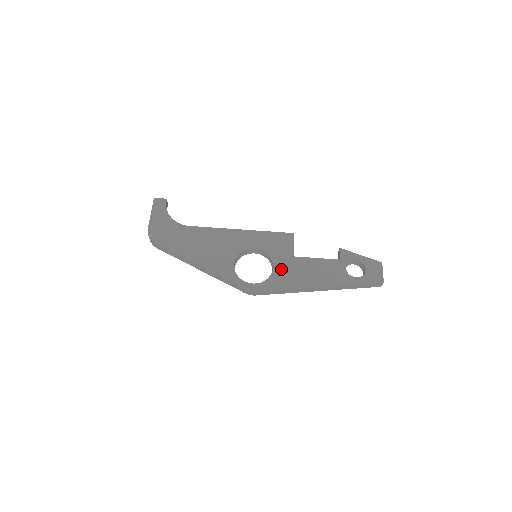
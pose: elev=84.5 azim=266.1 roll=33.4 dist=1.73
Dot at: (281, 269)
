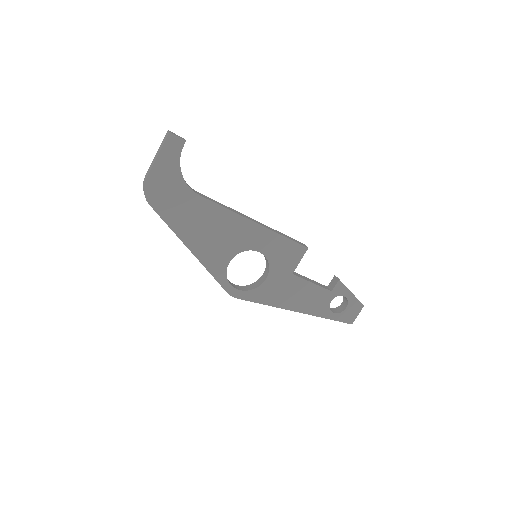
Dot at: (273, 283)
